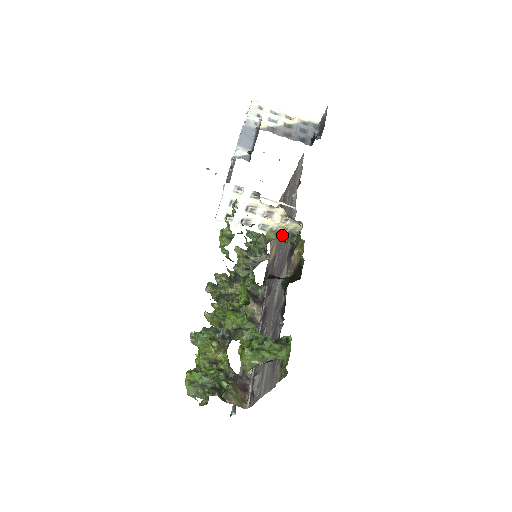
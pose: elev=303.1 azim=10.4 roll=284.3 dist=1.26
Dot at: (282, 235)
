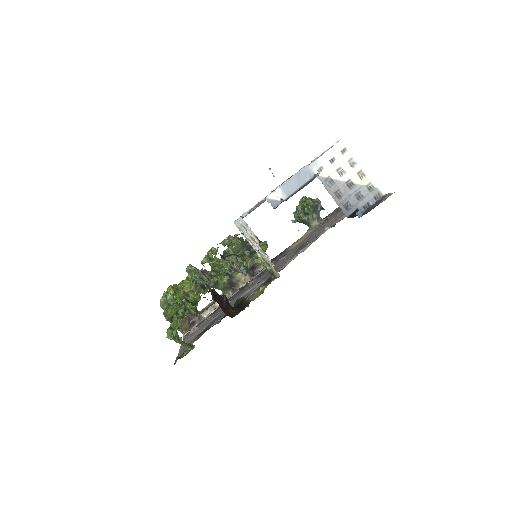
Dot at: (269, 266)
